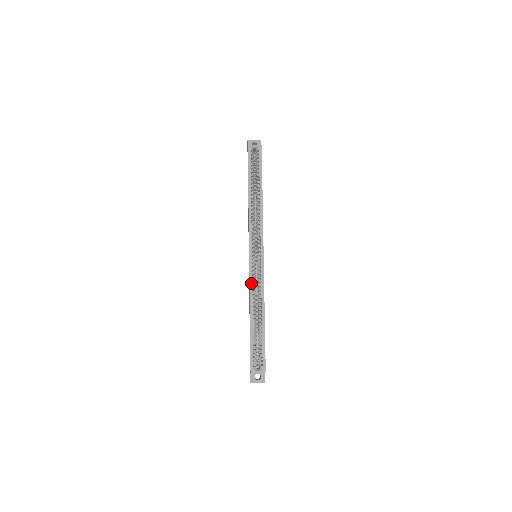
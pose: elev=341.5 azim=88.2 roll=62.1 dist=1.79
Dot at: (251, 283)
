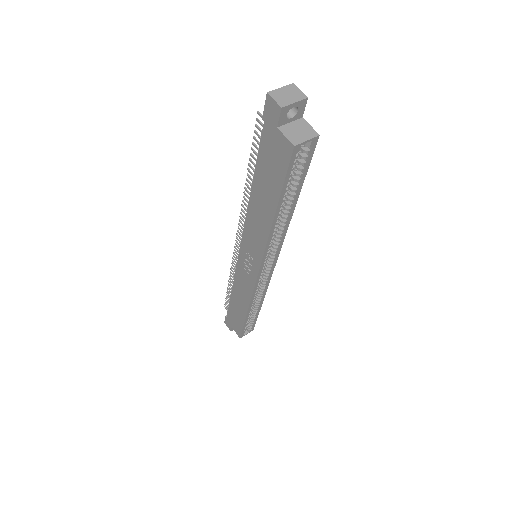
Dot at: (254, 294)
